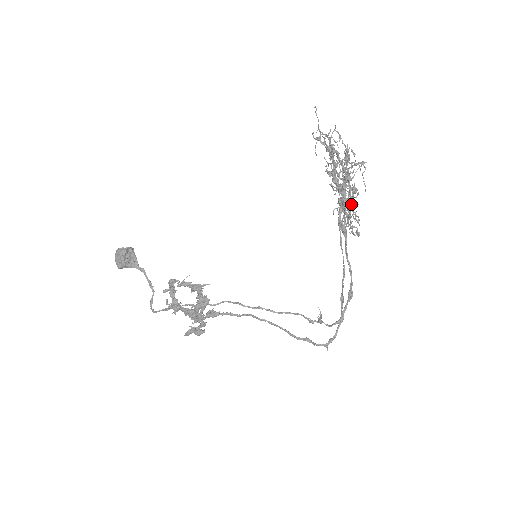
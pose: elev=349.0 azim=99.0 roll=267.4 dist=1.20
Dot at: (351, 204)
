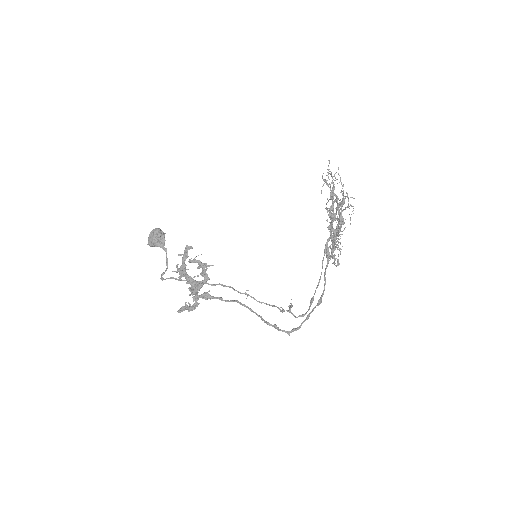
Dot at: (338, 234)
